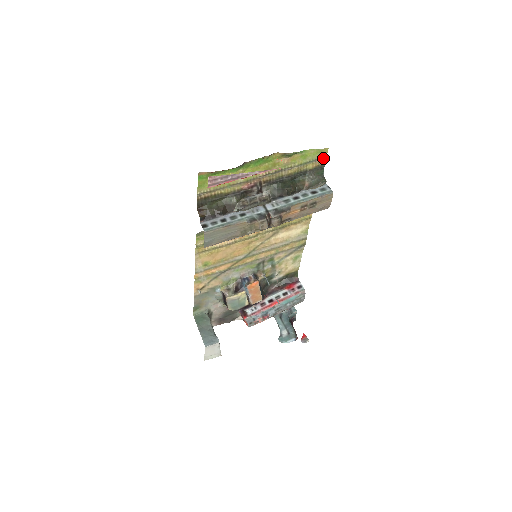
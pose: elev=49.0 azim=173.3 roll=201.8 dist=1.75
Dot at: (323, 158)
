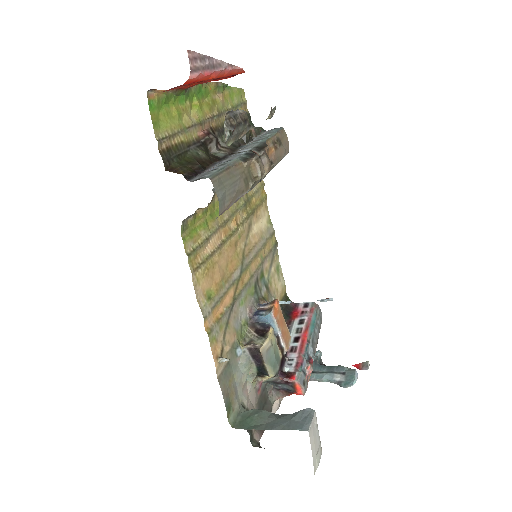
Dot at: (245, 103)
